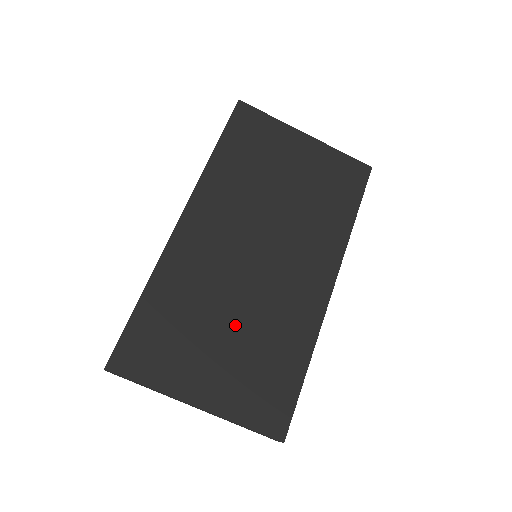
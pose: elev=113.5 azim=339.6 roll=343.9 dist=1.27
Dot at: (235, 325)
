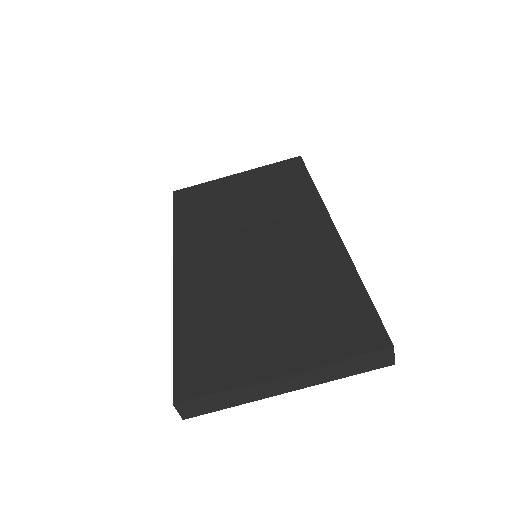
Dot at: (271, 299)
